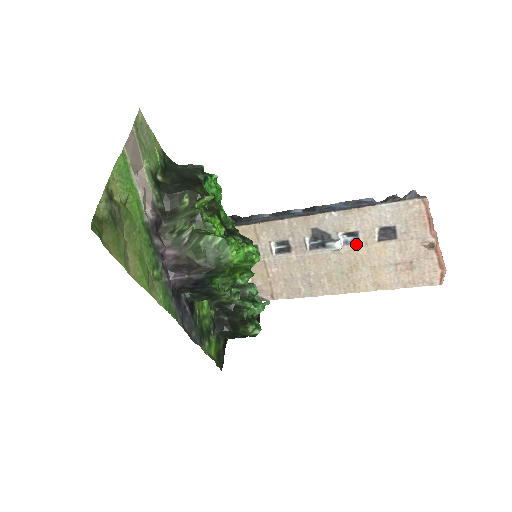
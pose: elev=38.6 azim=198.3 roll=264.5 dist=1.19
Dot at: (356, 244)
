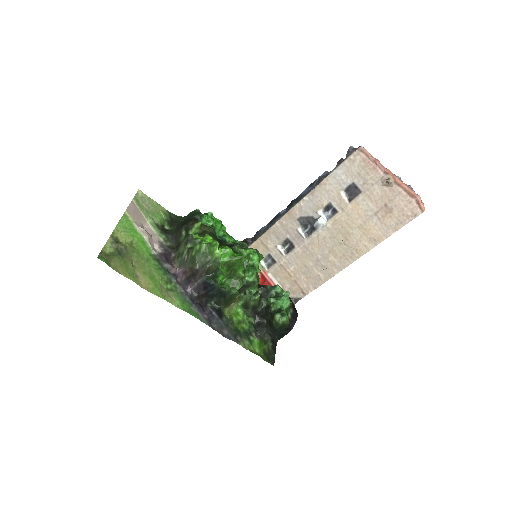
Dot at: (335, 214)
